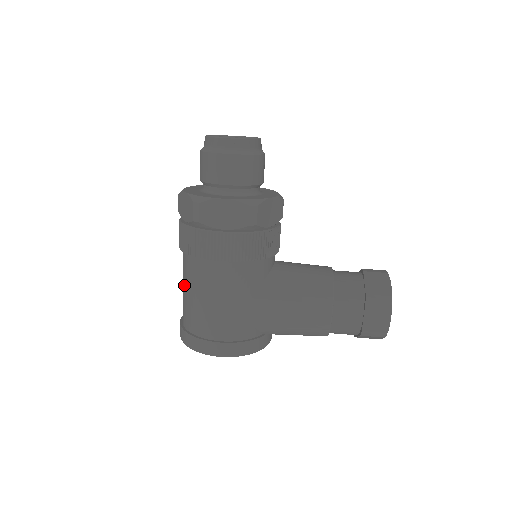
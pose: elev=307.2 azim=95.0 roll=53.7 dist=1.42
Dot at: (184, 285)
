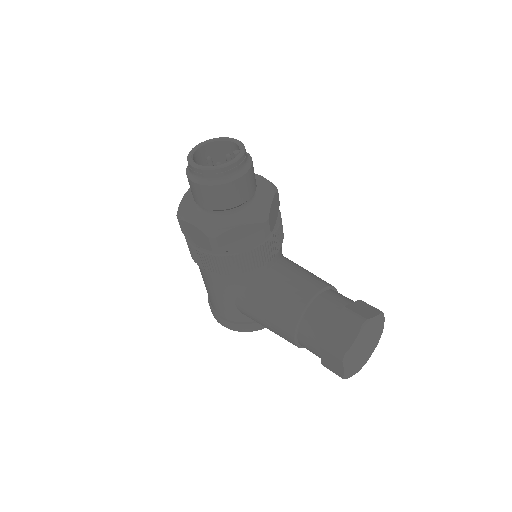
Dot at: occluded
